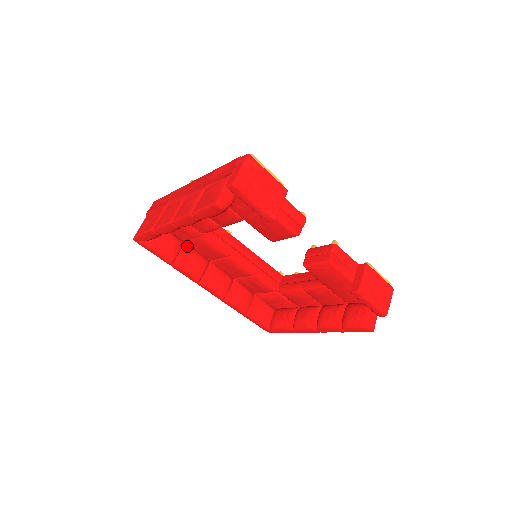
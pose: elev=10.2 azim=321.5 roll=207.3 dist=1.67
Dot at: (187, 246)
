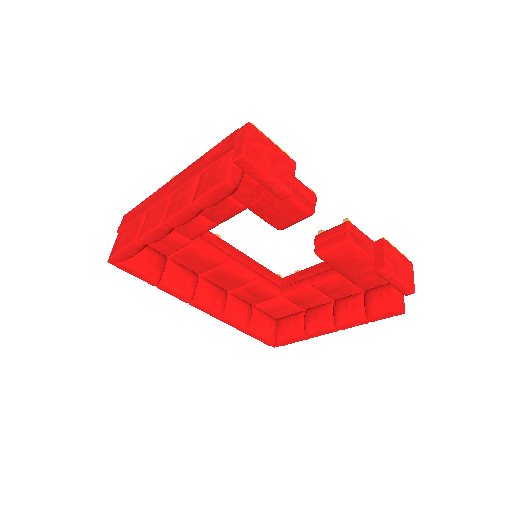
Dot at: (171, 261)
